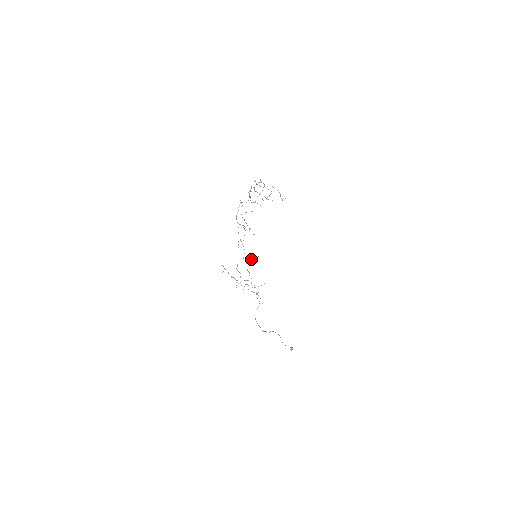
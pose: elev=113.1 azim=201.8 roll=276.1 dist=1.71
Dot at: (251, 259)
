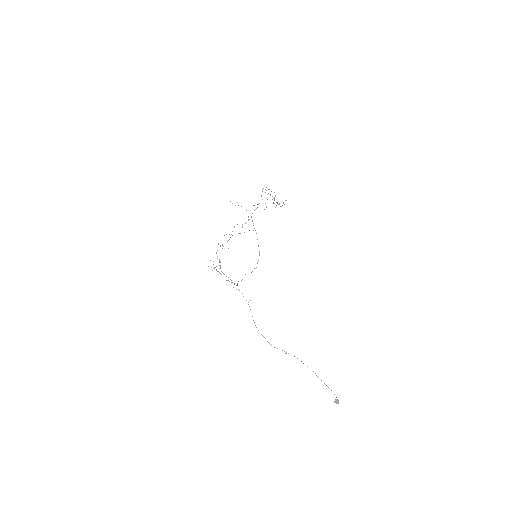
Dot at: occluded
